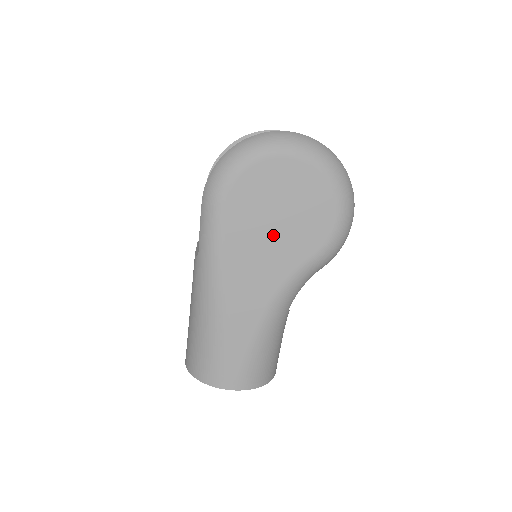
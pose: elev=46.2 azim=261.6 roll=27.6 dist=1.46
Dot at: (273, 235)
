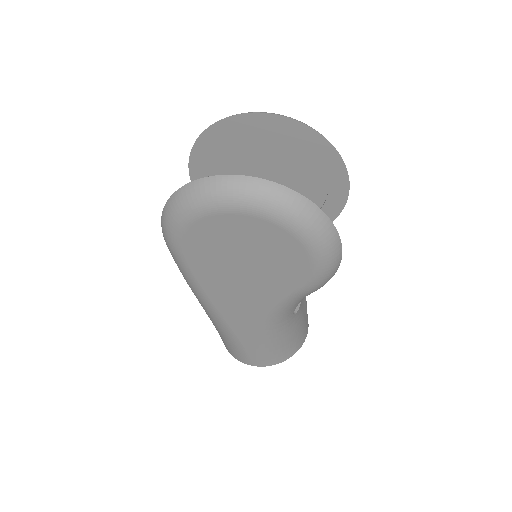
Dot at: (245, 276)
